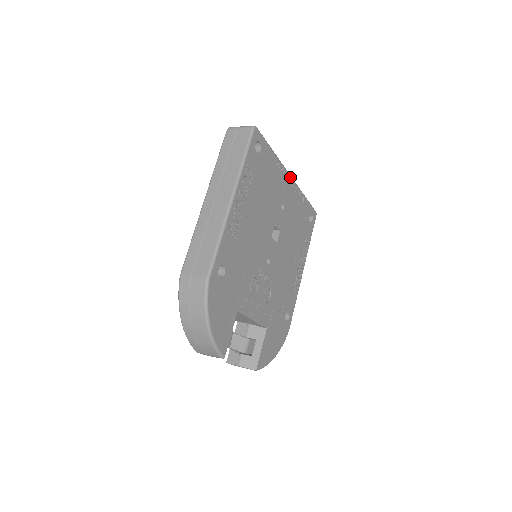
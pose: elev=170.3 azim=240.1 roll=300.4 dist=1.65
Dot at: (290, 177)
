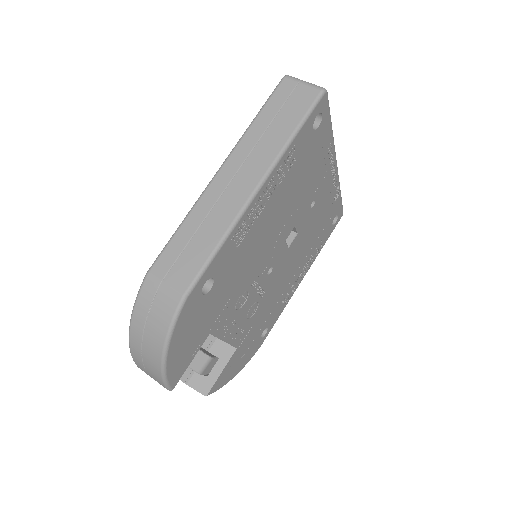
Dot at: (336, 167)
